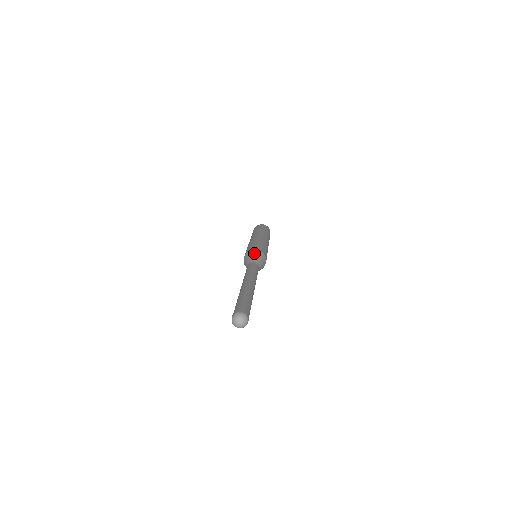
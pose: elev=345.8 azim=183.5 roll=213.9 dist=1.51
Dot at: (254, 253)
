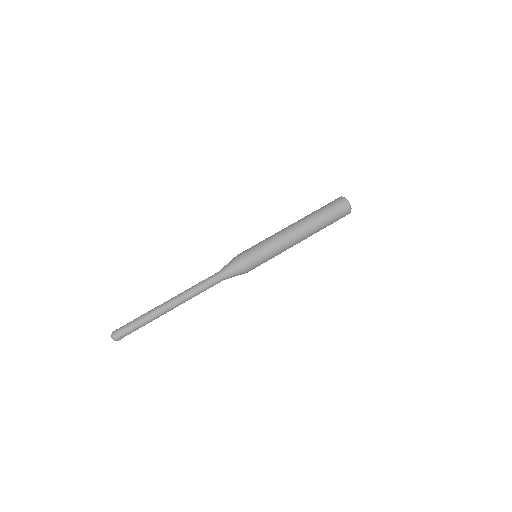
Dot at: (231, 260)
